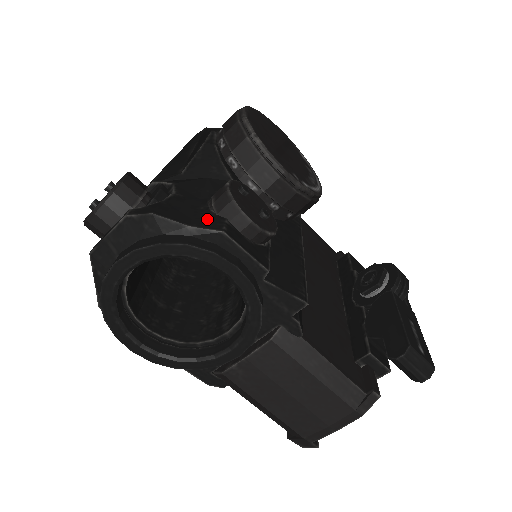
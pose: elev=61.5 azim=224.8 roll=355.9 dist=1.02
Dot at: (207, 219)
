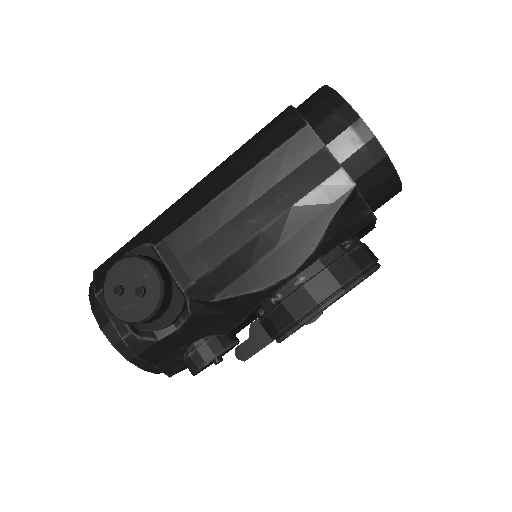
Dot at: (172, 362)
